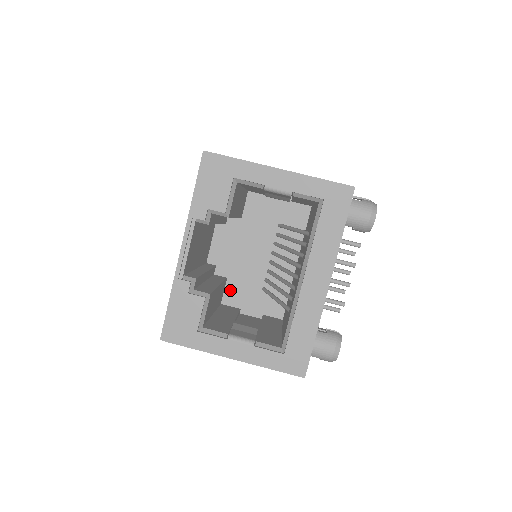
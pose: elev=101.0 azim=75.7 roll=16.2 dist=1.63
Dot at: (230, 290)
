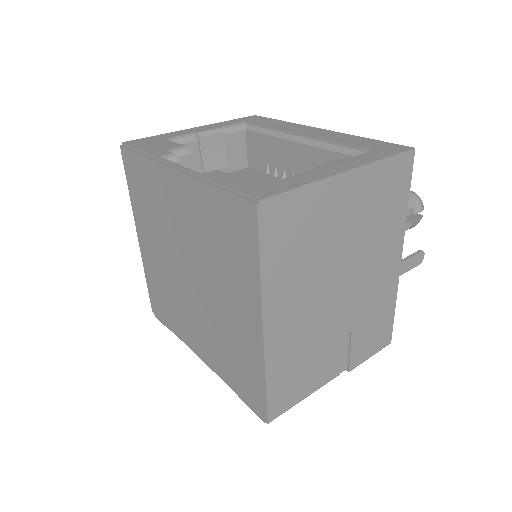
Dot at: occluded
